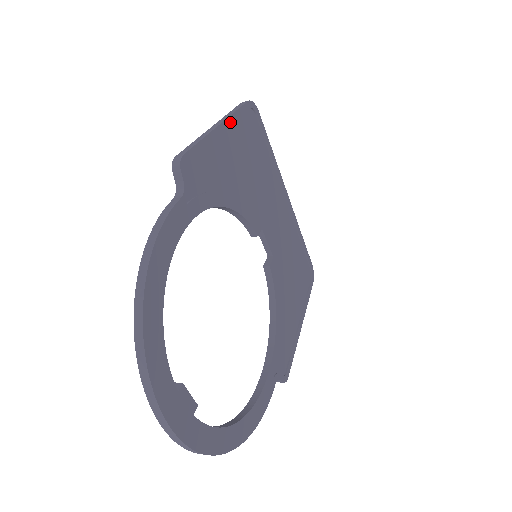
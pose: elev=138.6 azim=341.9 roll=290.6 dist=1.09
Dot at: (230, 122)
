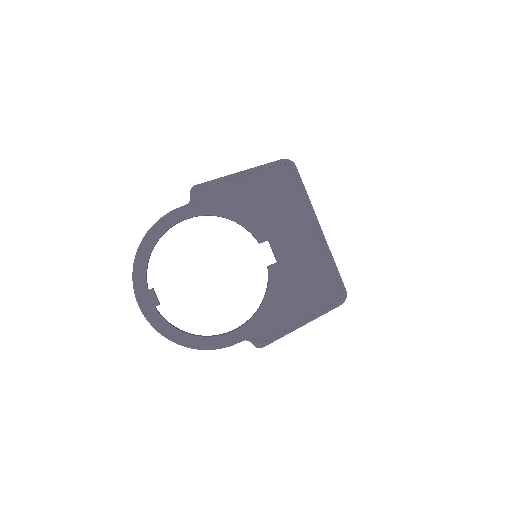
Dot at: (252, 171)
